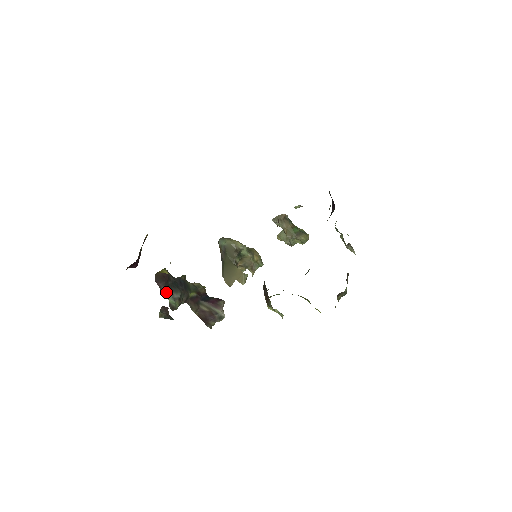
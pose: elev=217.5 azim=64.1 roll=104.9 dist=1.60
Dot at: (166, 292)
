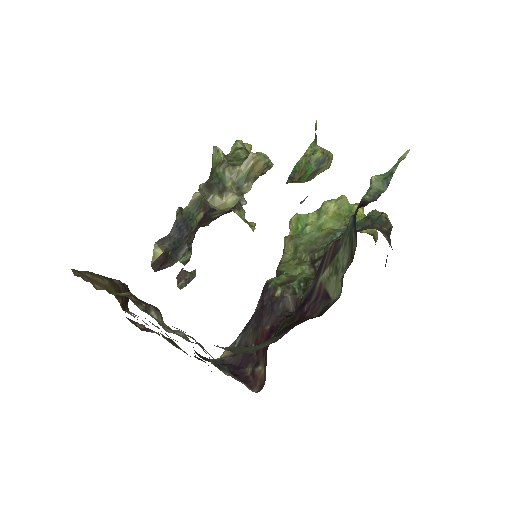
Dot at: (172, 263)
